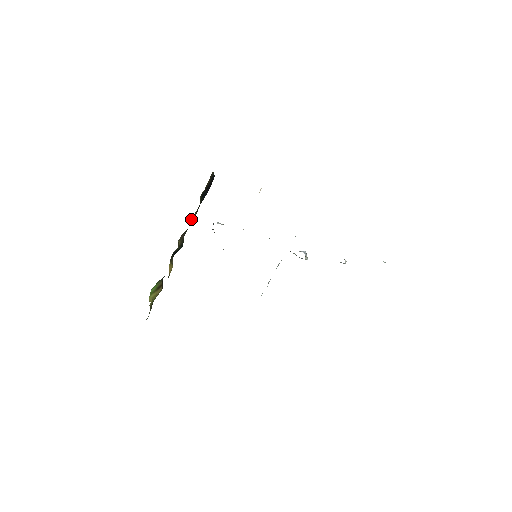
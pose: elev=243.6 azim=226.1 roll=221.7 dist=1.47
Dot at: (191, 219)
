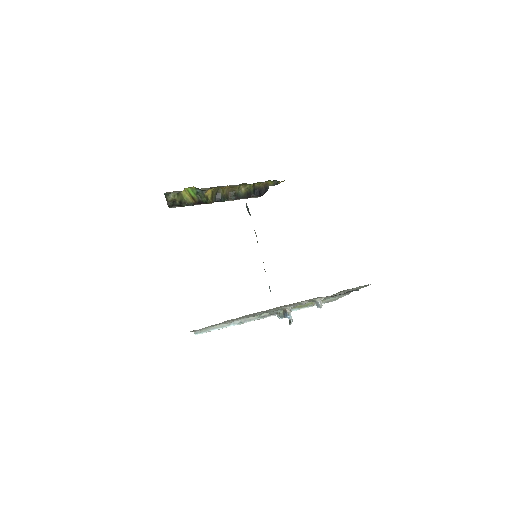
Dot at: (241, 190)
